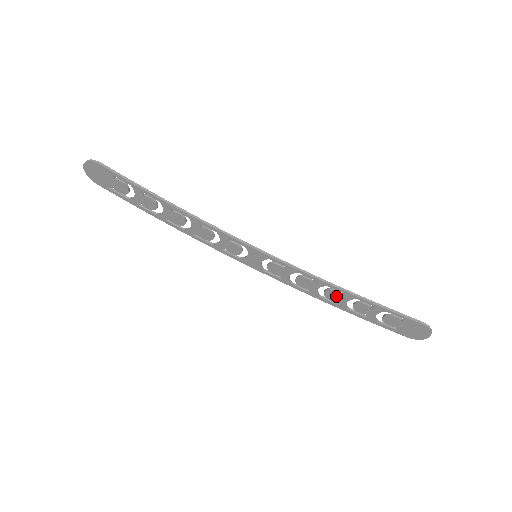
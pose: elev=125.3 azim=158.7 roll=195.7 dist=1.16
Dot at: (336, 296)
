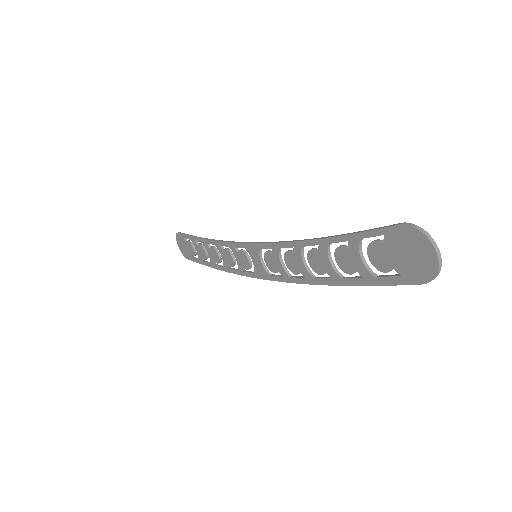
Dot at: (318, 260)
